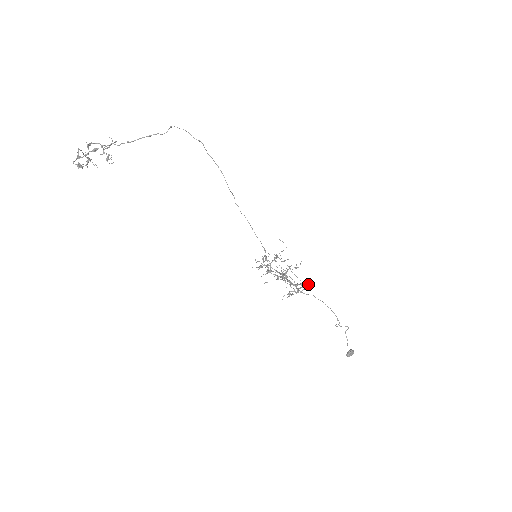
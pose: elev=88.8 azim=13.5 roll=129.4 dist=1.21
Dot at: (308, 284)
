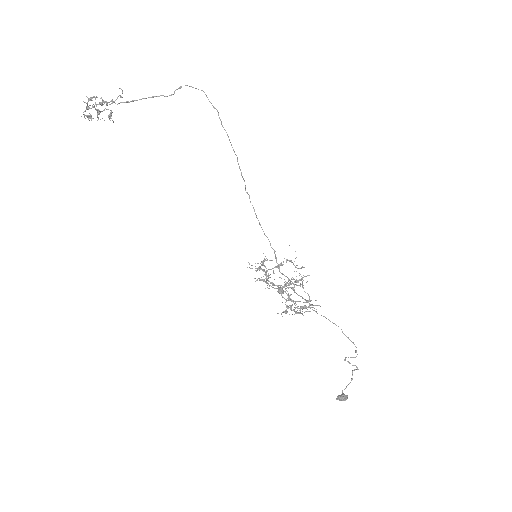
Dot at: occluded
